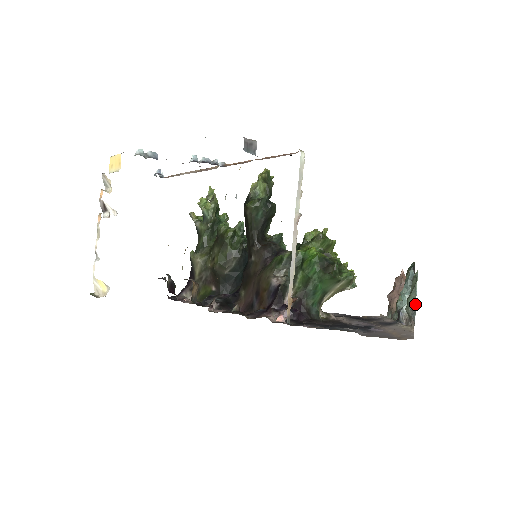
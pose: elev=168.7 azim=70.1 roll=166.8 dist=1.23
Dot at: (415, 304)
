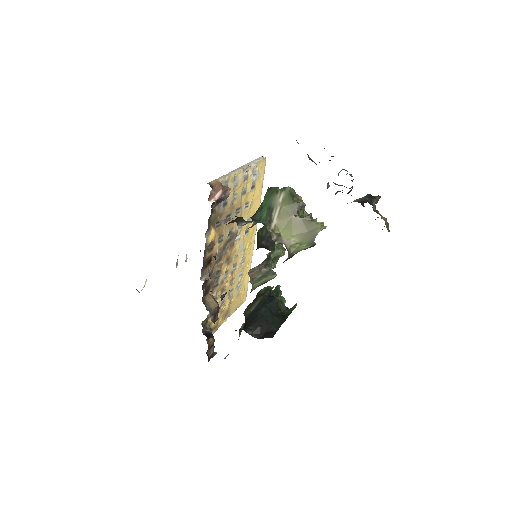
Dot at: occluded
